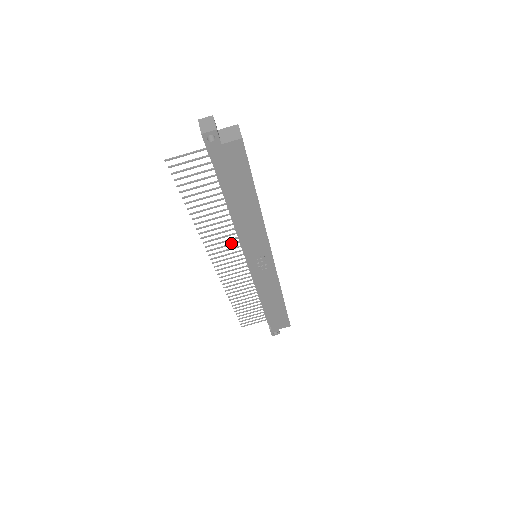
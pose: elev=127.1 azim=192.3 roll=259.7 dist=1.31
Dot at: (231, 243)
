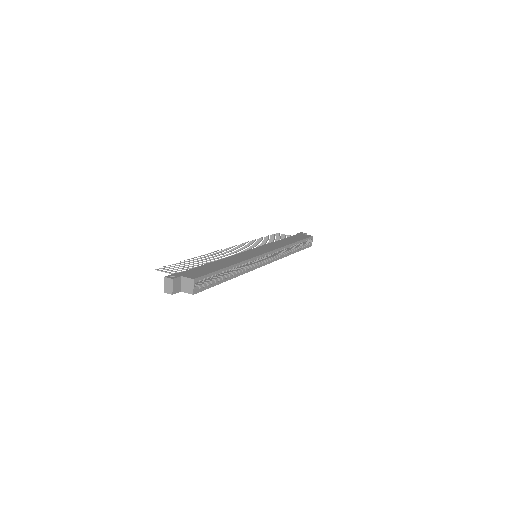
Dot at: (233, 253)
